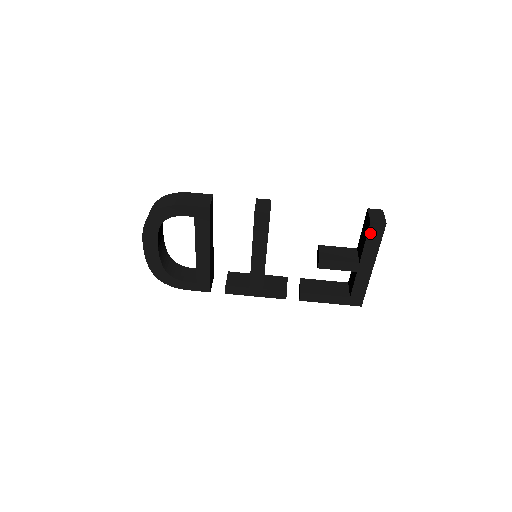
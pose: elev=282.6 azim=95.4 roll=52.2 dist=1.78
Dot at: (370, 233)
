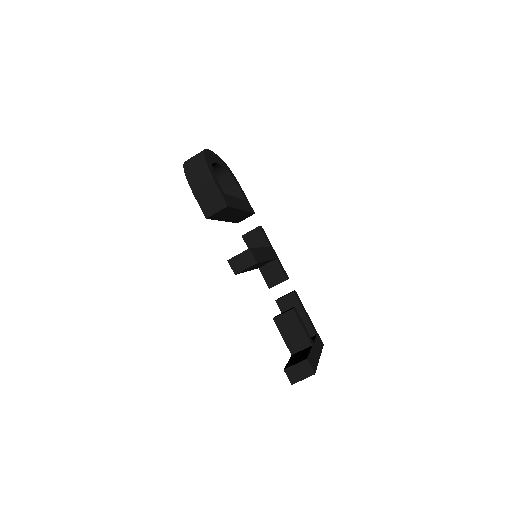
Dot at: occluded
